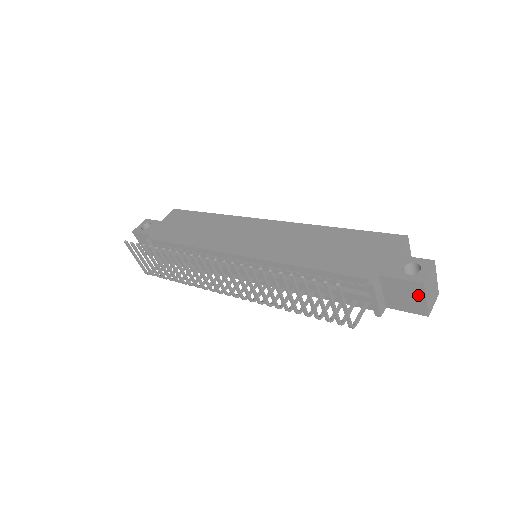
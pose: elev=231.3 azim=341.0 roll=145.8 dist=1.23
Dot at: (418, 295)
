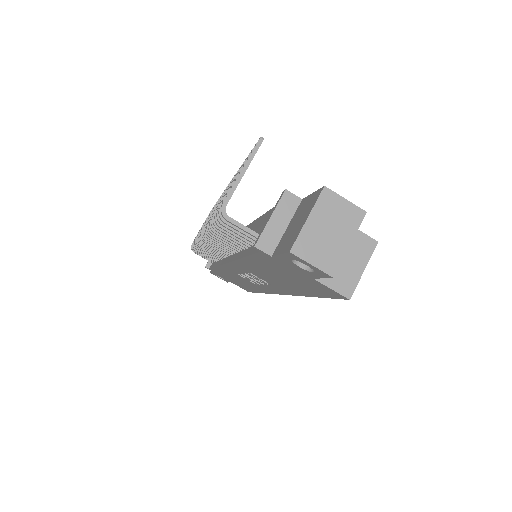
Dot at: (308, 212)
